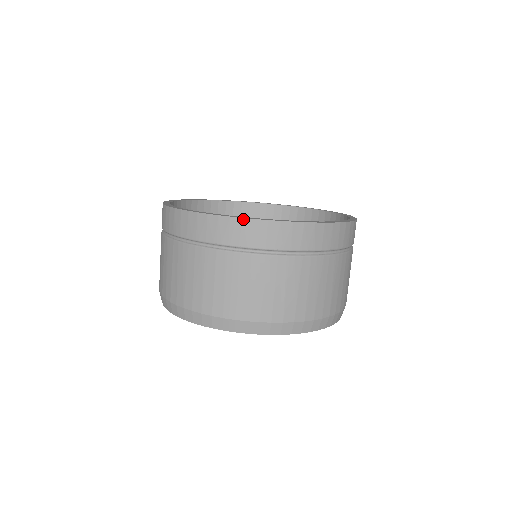
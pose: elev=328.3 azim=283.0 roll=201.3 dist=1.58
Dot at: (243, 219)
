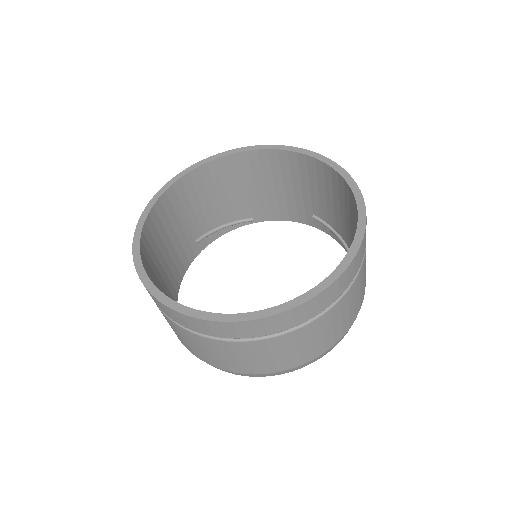
Dot at: (170, 309)
